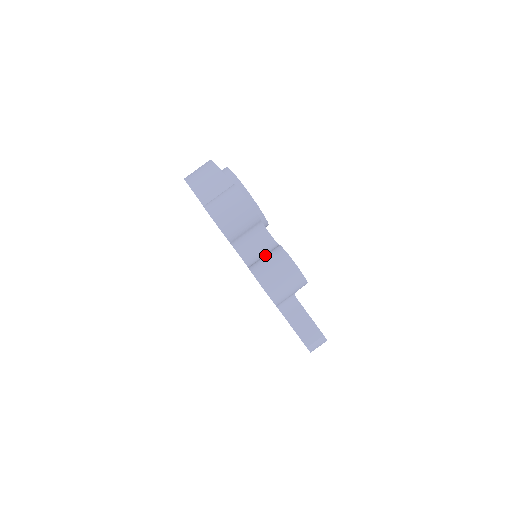
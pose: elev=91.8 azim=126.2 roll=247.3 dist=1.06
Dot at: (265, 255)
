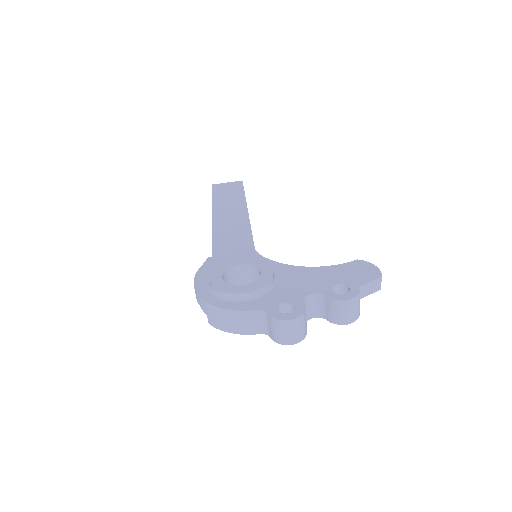
Dot at: (328, 309)
